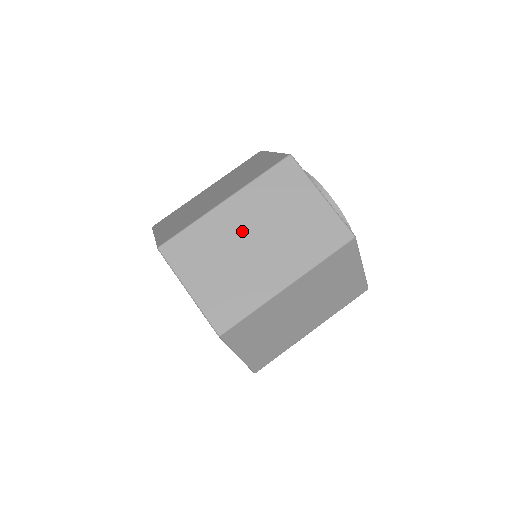
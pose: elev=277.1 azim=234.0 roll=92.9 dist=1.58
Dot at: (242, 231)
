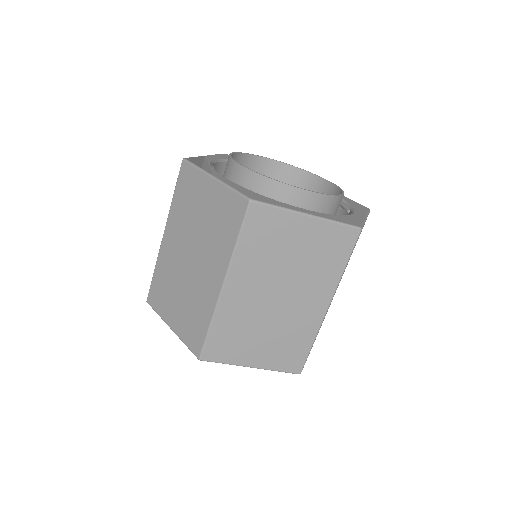
Dot at: (259, 298)
